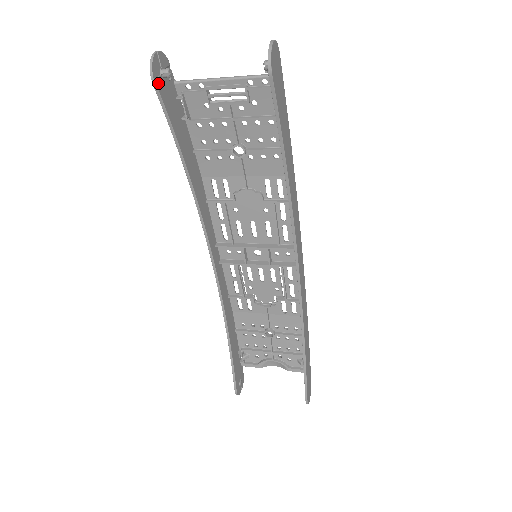
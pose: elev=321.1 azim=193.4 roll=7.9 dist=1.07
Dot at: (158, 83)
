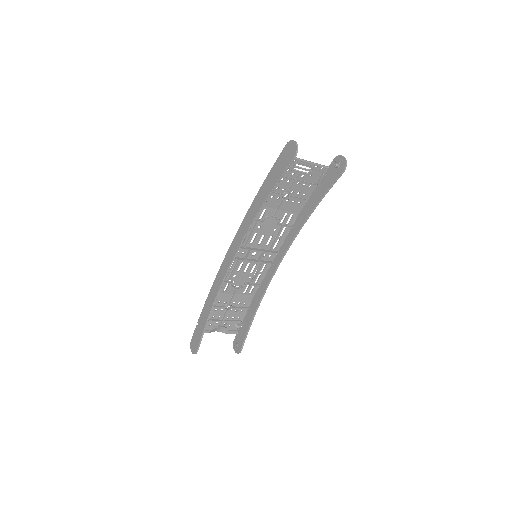
Dot at: (293, 158)
